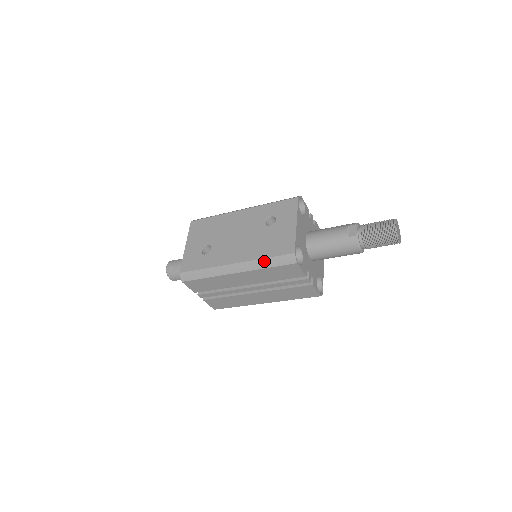
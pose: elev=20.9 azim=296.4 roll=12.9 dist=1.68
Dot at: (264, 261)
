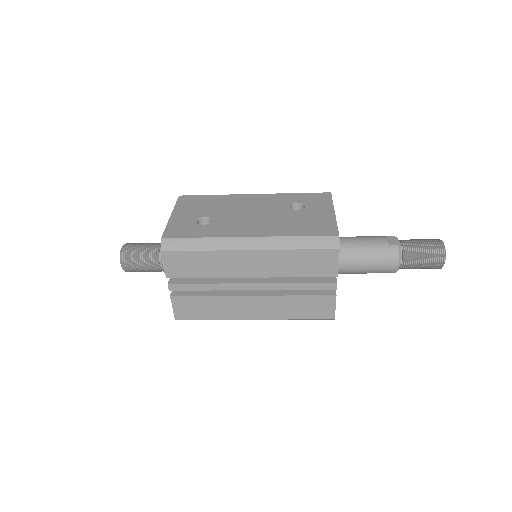
Dot at: (294, 239)
